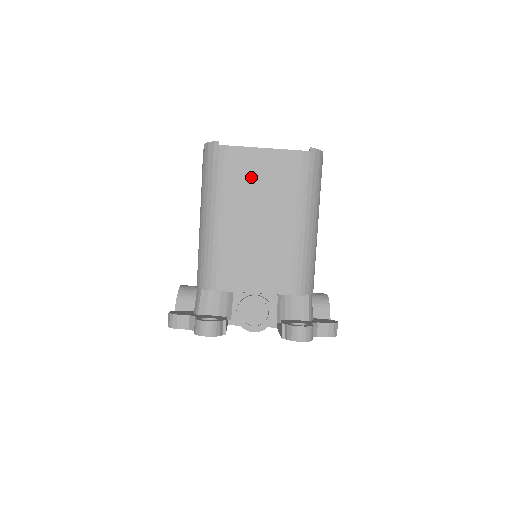
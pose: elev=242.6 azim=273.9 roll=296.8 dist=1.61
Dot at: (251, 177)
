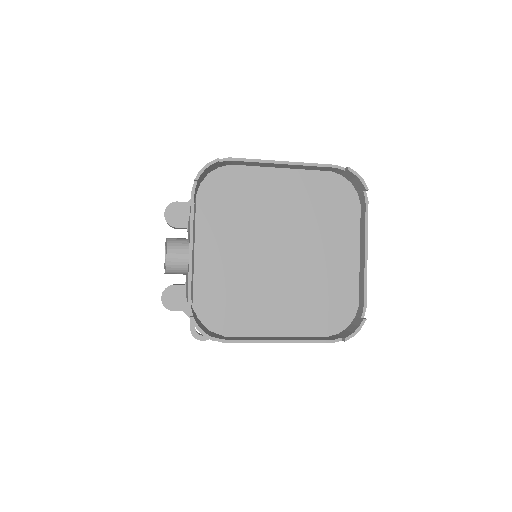
Dot at: occluded
